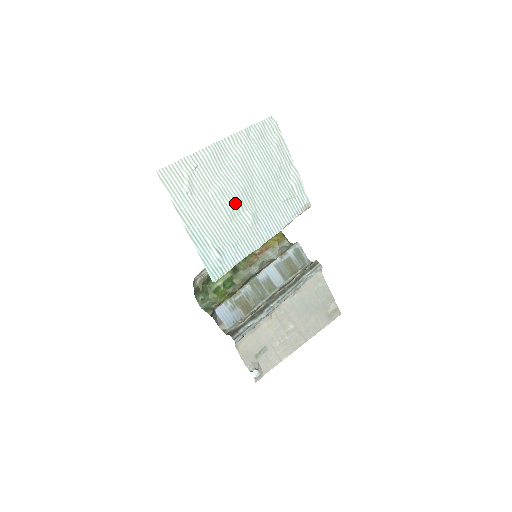
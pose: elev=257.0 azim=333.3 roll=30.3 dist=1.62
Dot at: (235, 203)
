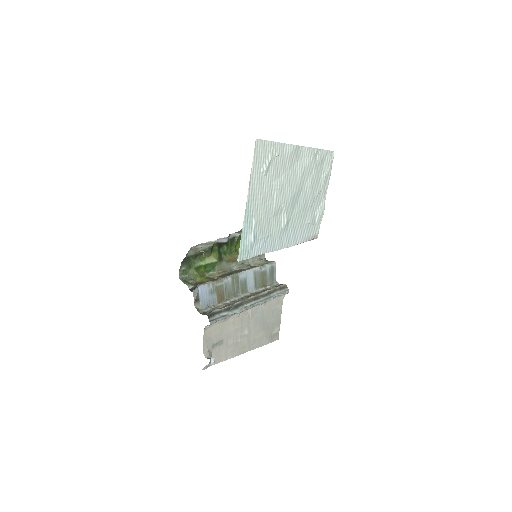
Dot at: (284, 203)
